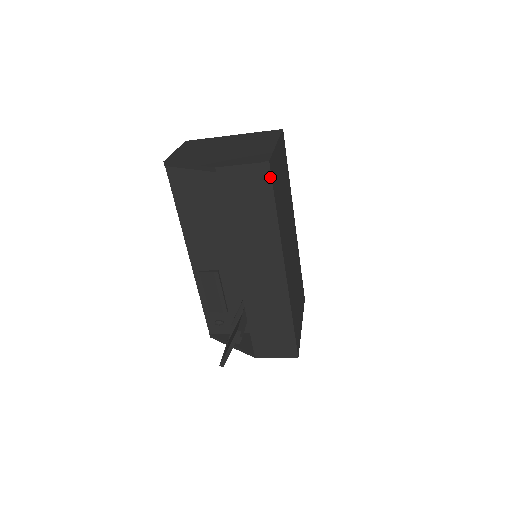
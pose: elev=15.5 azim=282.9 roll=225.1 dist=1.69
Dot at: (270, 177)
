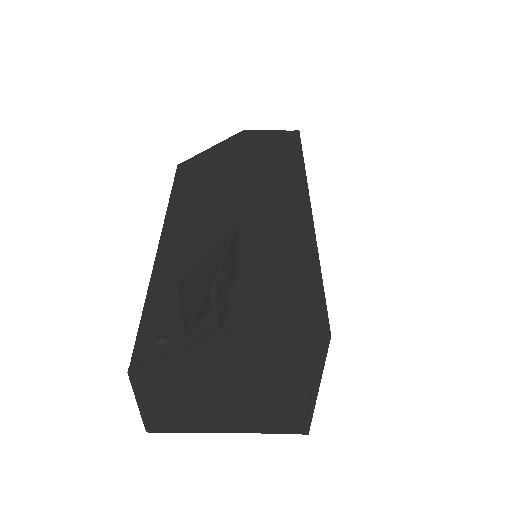
Dot at: (299, 139)
